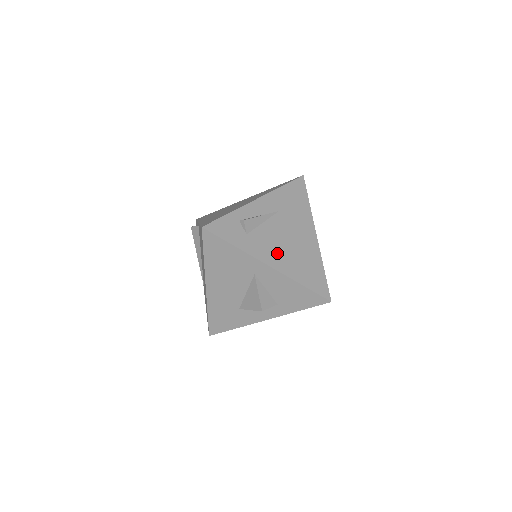
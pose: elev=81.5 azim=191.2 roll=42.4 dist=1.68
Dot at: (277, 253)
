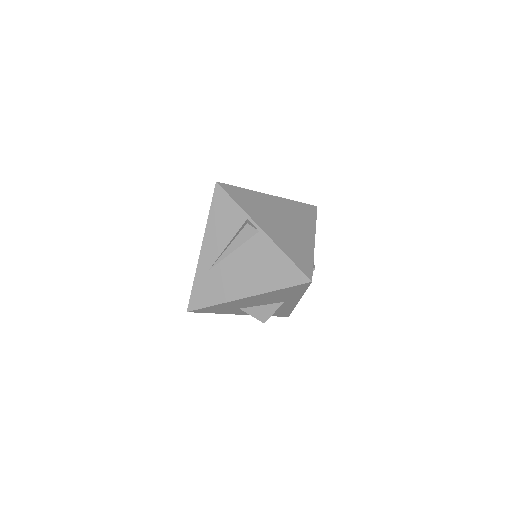
Dot at: occluded
